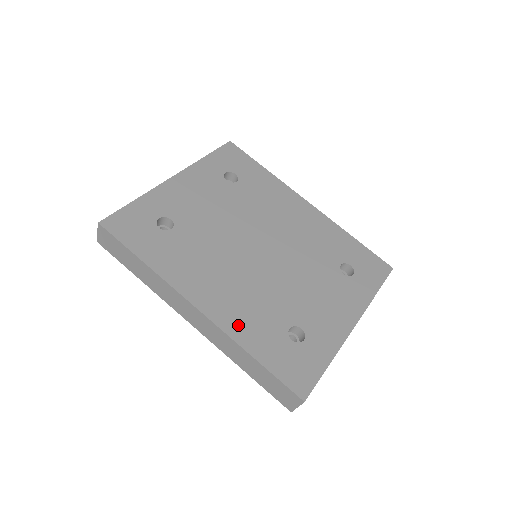
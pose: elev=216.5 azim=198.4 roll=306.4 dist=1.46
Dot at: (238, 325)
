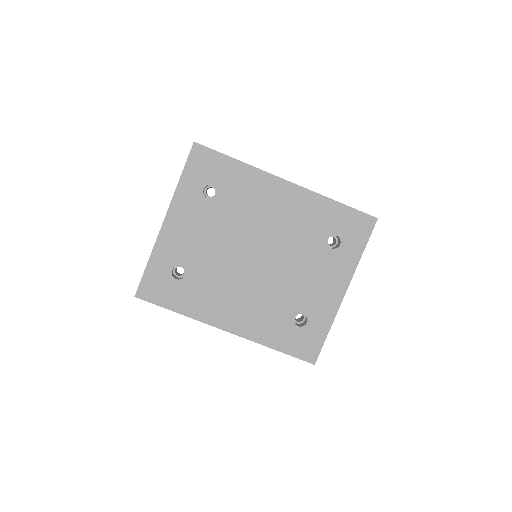
Dot at: (258, 331)
